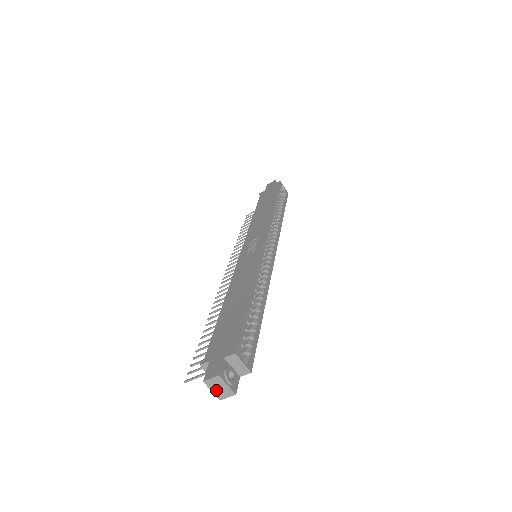
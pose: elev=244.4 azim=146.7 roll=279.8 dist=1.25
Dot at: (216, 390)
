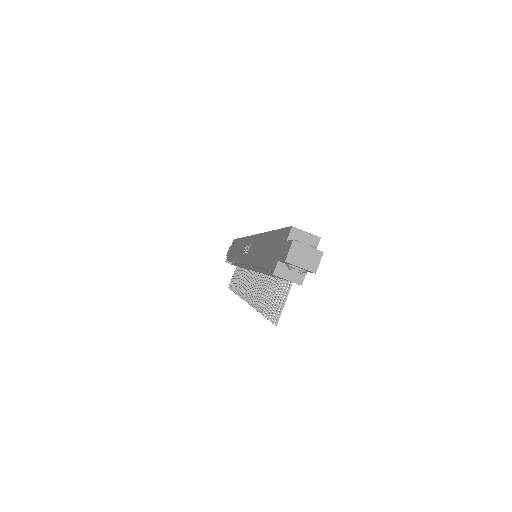
Dot at: (303, 263)
